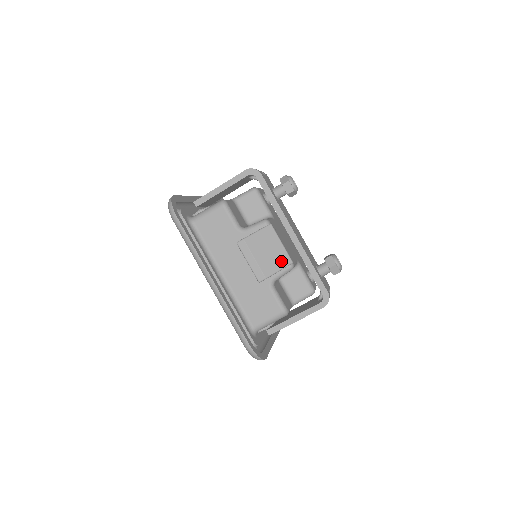
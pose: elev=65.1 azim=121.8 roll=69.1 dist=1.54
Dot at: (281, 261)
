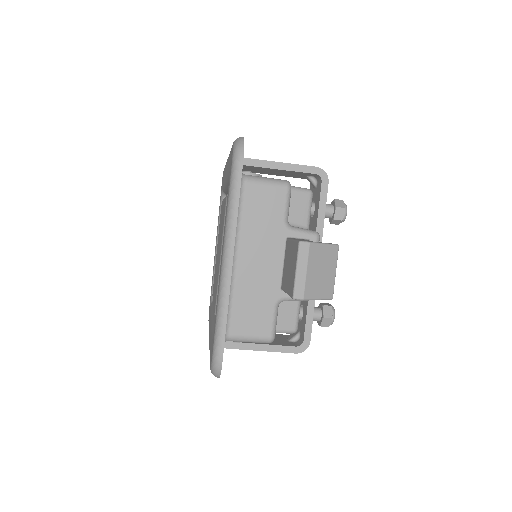
Dot at: (325, 290)
